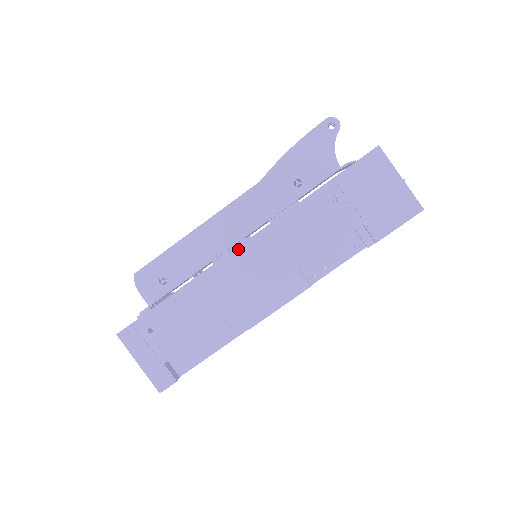
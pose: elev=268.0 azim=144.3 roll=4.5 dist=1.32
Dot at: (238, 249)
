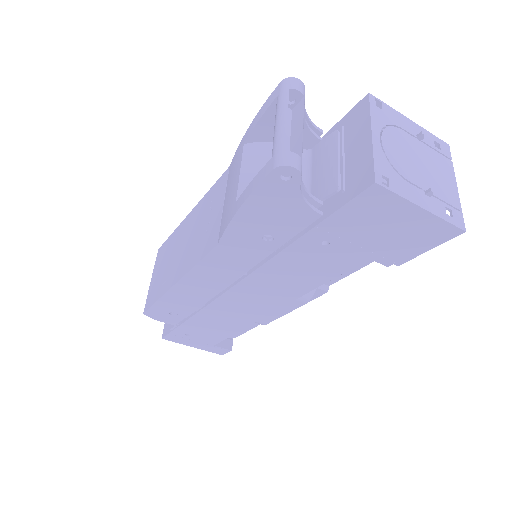
Dot at: (231, 290)
